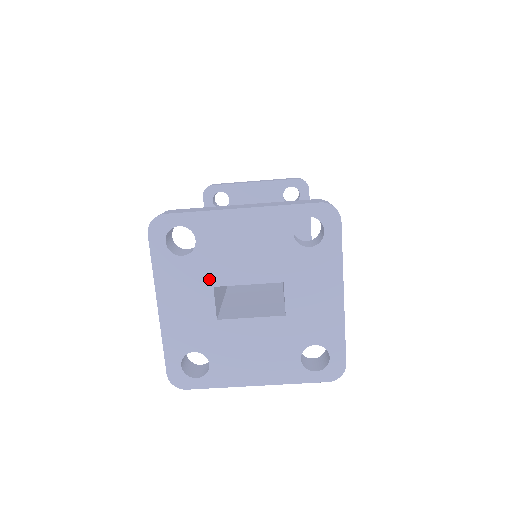
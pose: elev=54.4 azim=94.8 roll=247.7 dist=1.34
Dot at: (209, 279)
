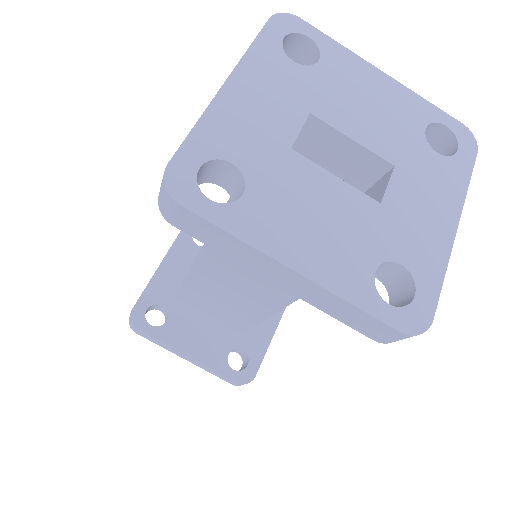
Dot at: (310, 102)
